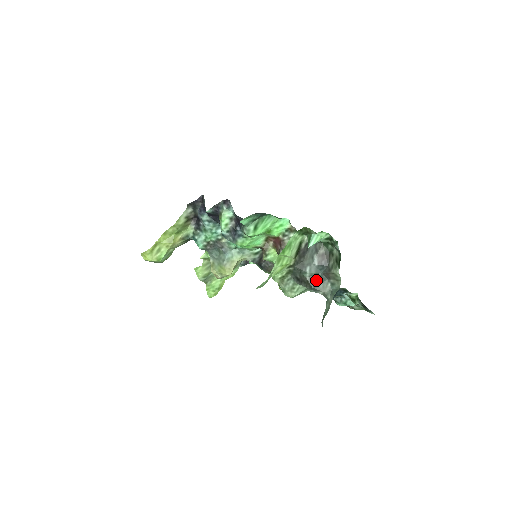
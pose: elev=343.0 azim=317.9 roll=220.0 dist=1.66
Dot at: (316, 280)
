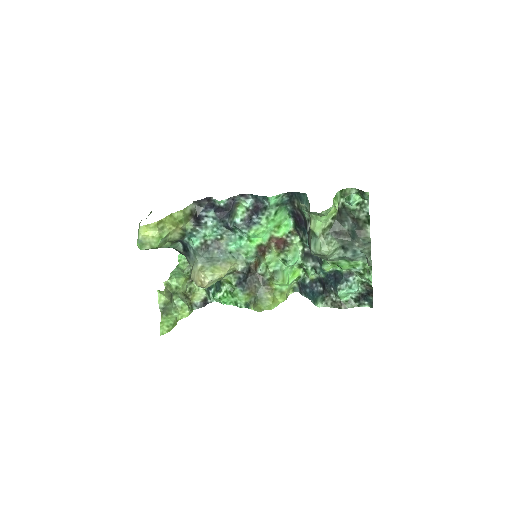
Dot at: (352, 233)
